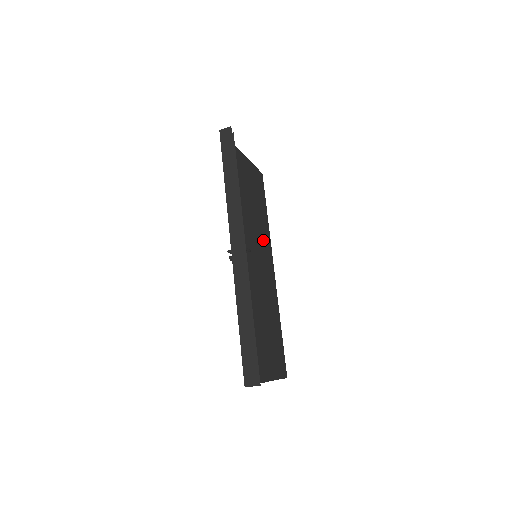
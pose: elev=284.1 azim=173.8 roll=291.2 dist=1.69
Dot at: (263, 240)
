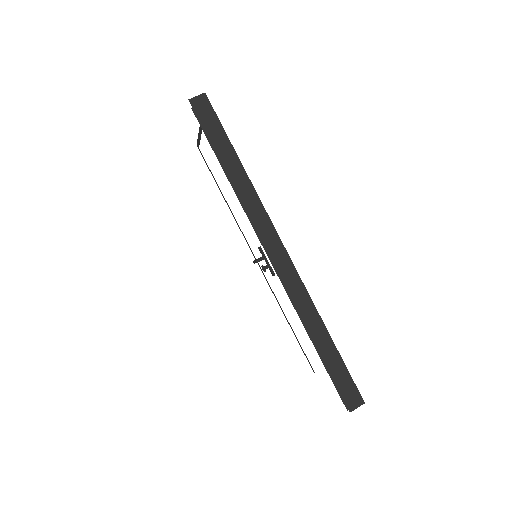
Dot at: occluded
